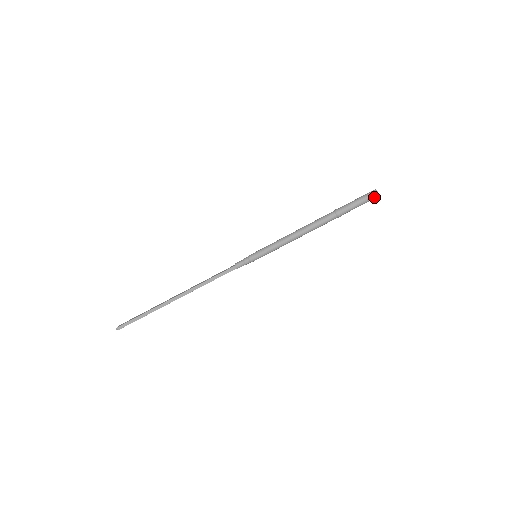
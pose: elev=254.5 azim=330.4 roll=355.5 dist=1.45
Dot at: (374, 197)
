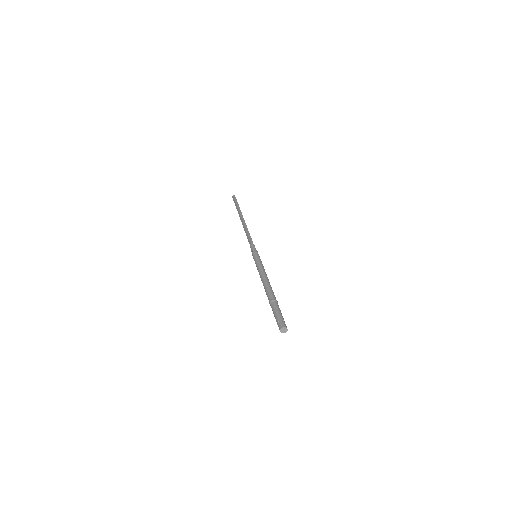
Dot at: occluded
